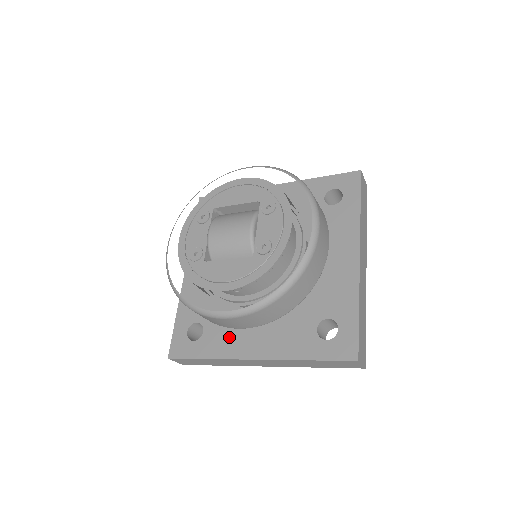
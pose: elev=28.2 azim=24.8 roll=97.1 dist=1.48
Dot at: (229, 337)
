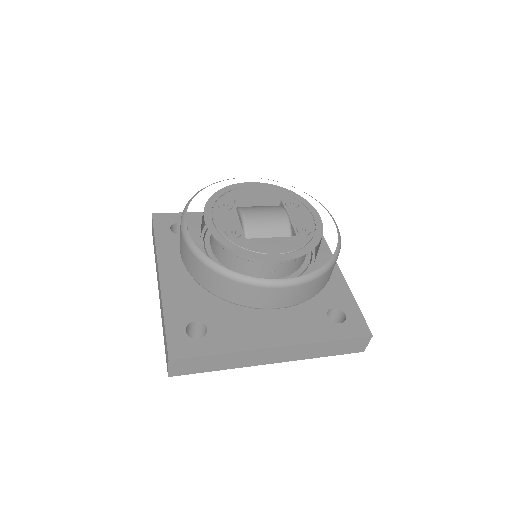
Dot at: (242, 331)
